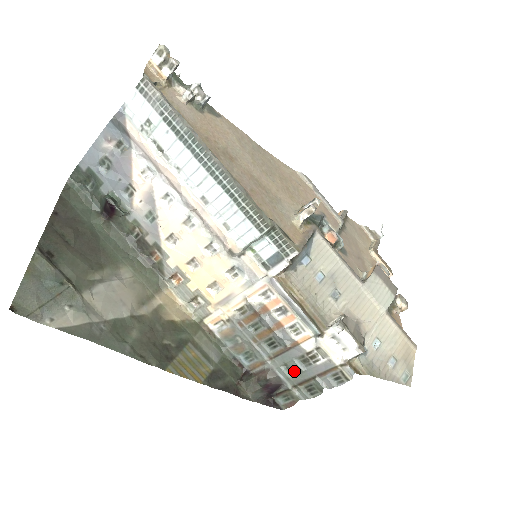
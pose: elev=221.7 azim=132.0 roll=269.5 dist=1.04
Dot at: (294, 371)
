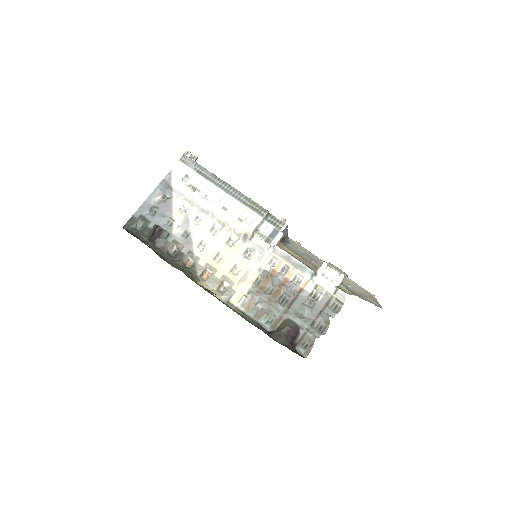
Dot at: (305, 314)
